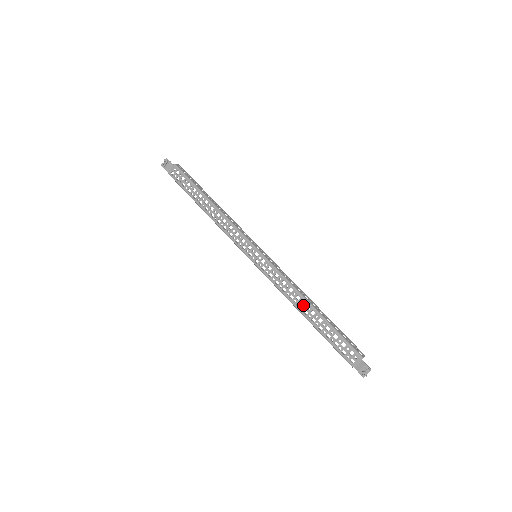
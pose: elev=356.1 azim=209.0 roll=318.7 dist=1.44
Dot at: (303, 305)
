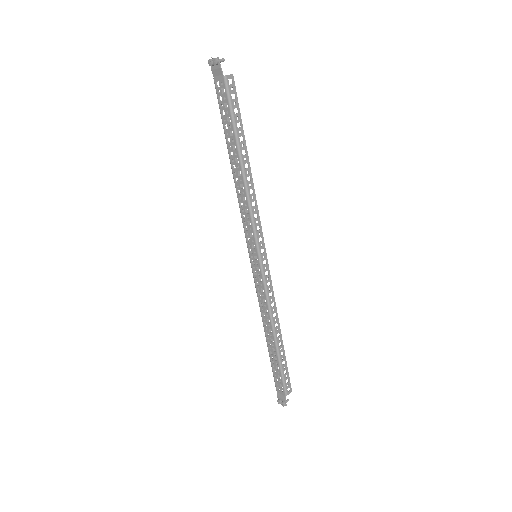
Dot at: (269, 328)
